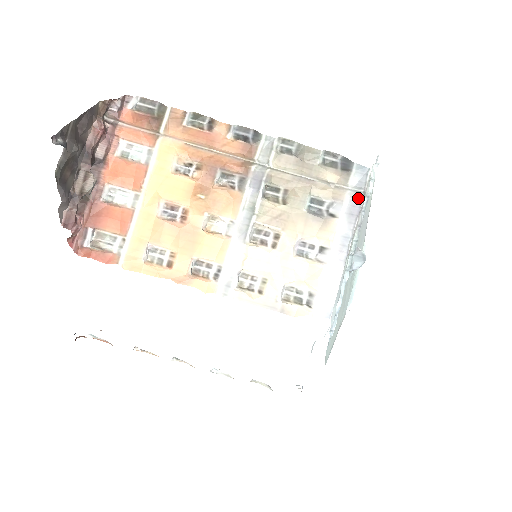
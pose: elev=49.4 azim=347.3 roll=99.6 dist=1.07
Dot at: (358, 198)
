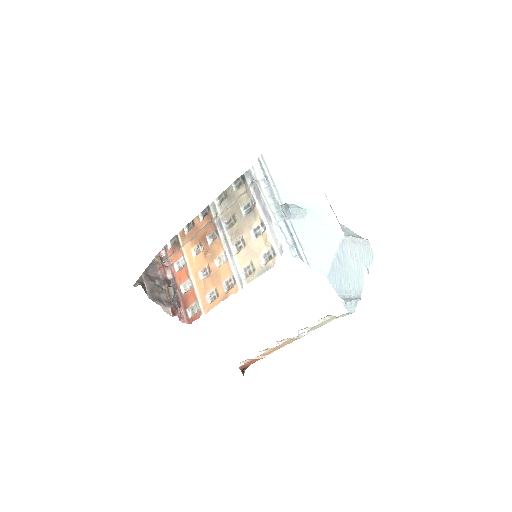
Dot at: (255, 186)
